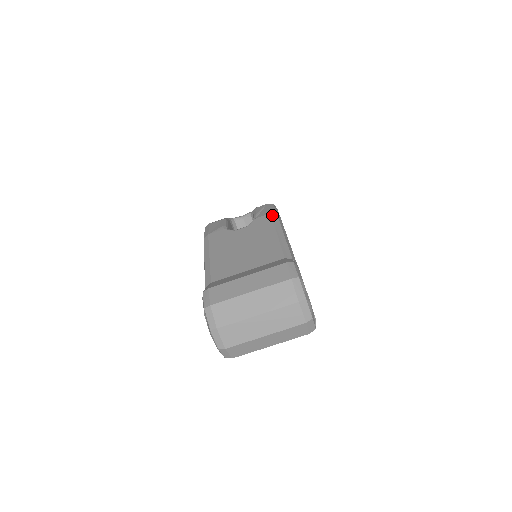
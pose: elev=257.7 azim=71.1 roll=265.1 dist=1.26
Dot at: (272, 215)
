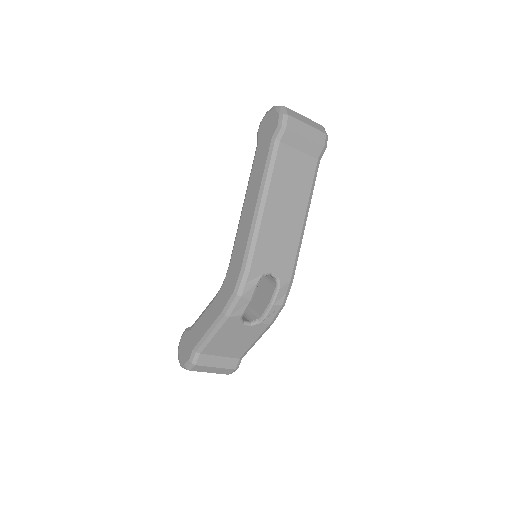
Dot at: (269, 327)
